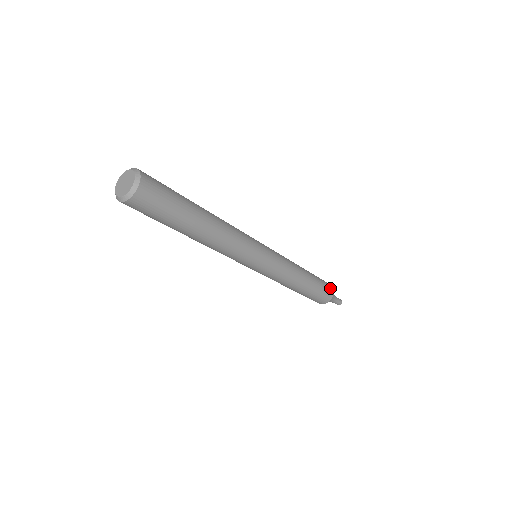
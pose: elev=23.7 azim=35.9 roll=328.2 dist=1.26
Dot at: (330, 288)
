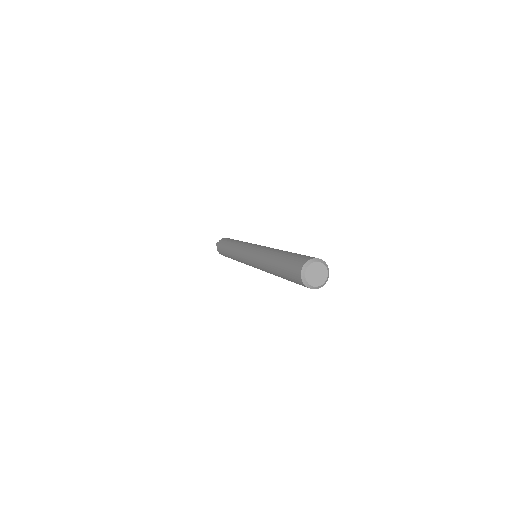
Dot at: occluded
